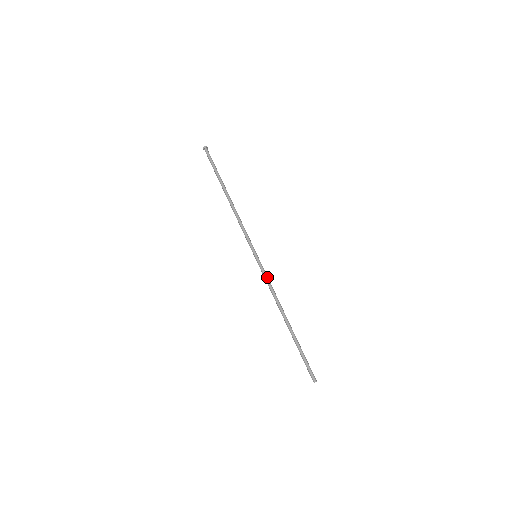
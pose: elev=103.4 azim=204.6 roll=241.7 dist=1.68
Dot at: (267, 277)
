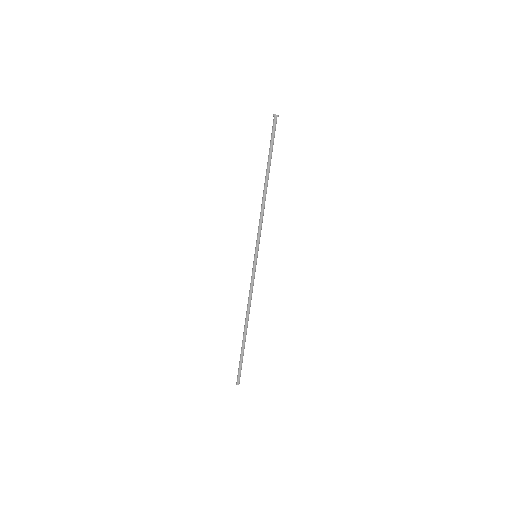
Dot at: (253, 281)
